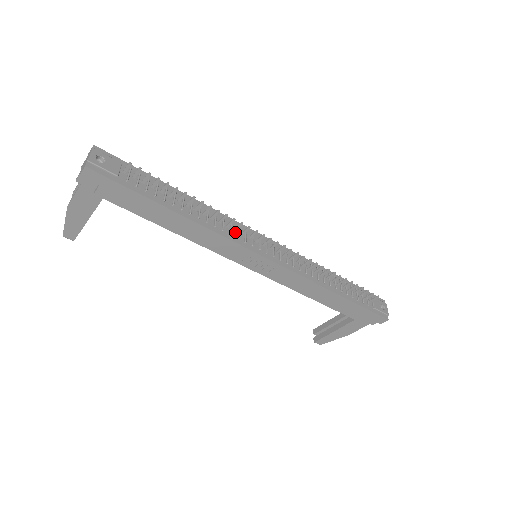
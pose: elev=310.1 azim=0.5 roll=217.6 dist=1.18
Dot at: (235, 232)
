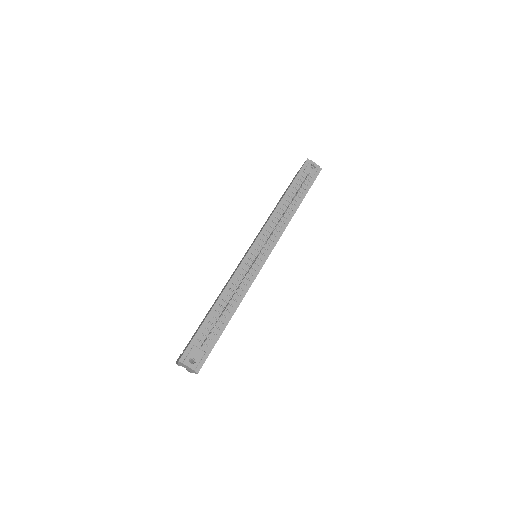
Dot at: (247, 274)
